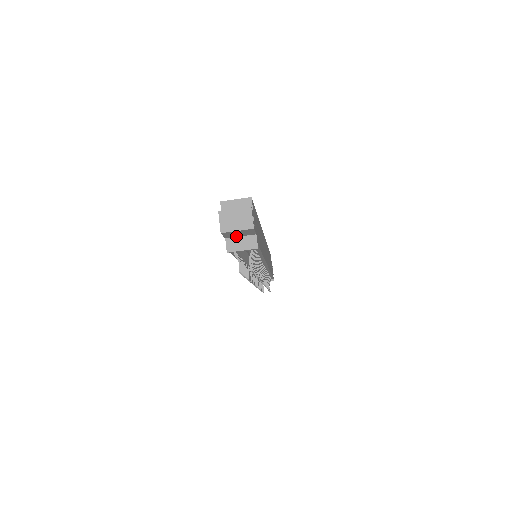
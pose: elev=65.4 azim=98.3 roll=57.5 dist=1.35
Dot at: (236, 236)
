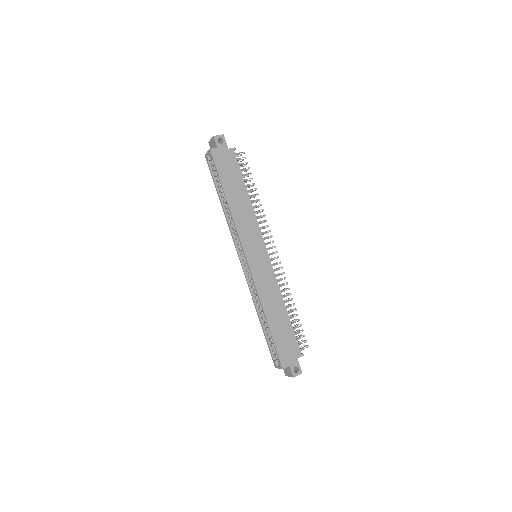
Dot at: occluded
